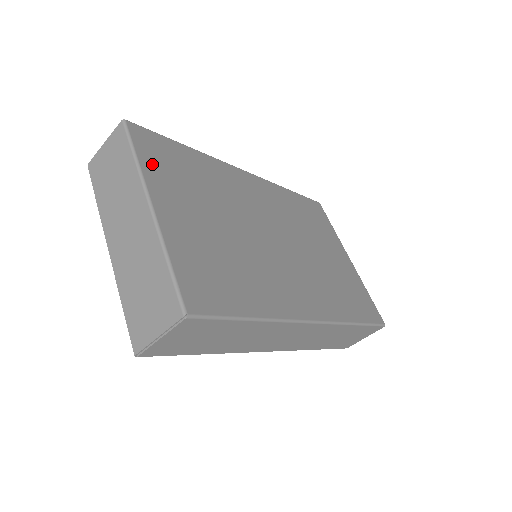
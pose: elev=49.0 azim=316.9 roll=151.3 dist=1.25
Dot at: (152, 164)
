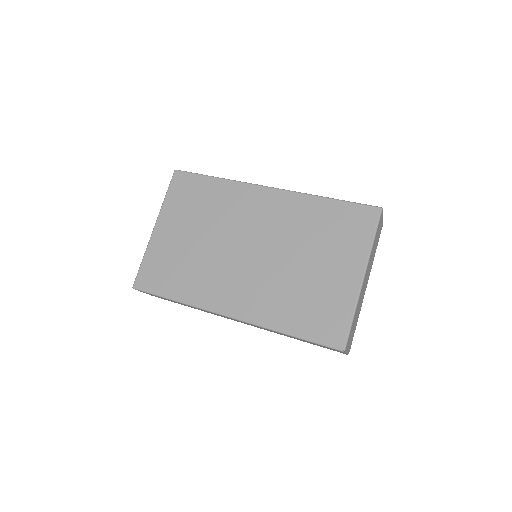
Dot at: (173, 199)
